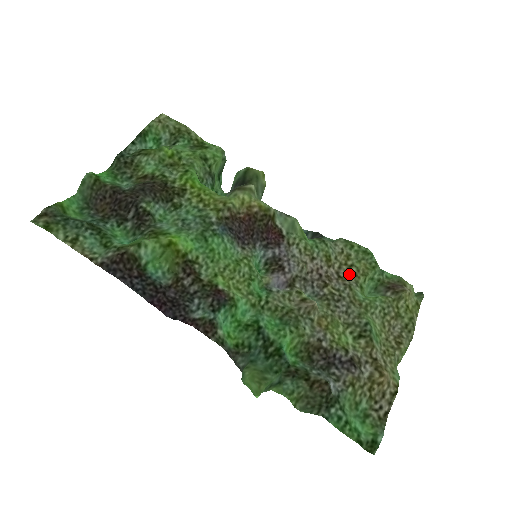
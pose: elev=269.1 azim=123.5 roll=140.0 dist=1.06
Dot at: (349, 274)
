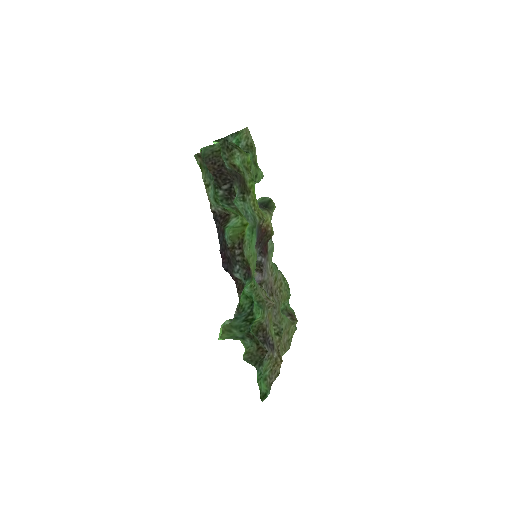
Dot at: (279, 295)
